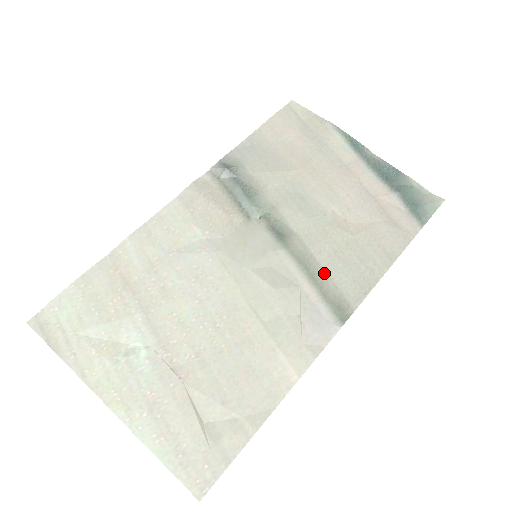
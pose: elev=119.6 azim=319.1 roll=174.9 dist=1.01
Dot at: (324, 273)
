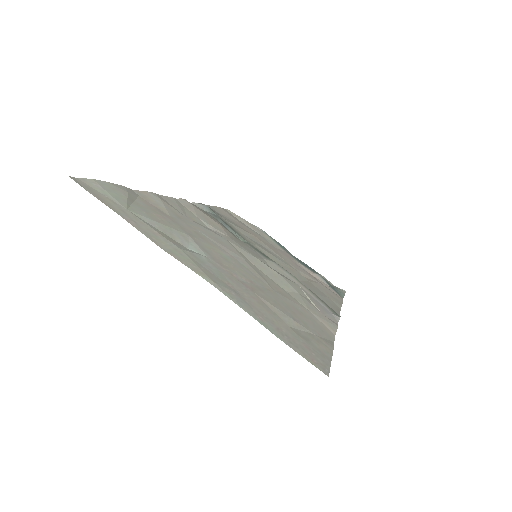
Dot at: (307, 287)
